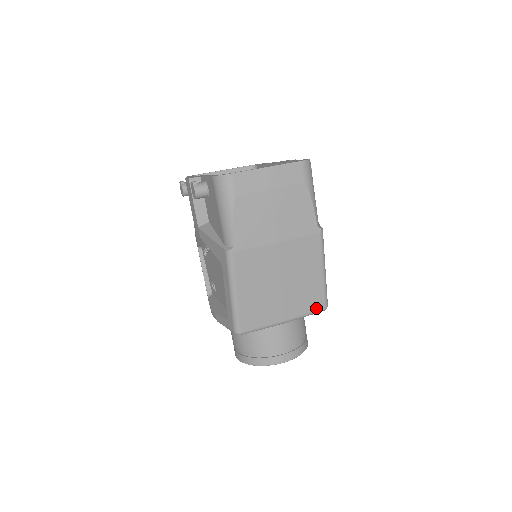
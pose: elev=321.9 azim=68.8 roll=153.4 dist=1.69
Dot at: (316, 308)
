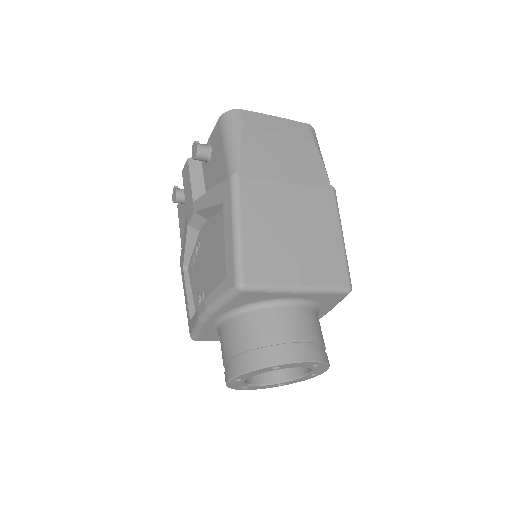
Dot at: (338, 282)
